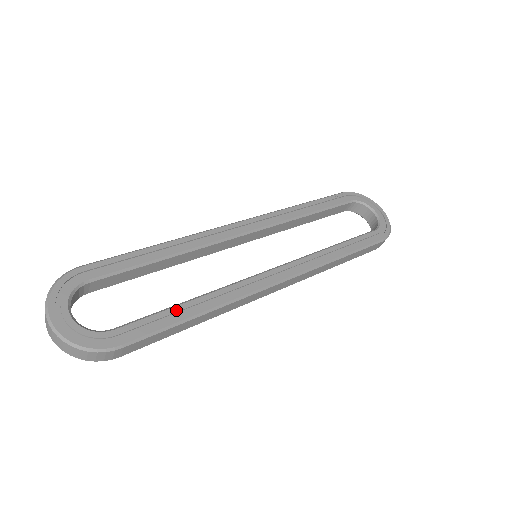
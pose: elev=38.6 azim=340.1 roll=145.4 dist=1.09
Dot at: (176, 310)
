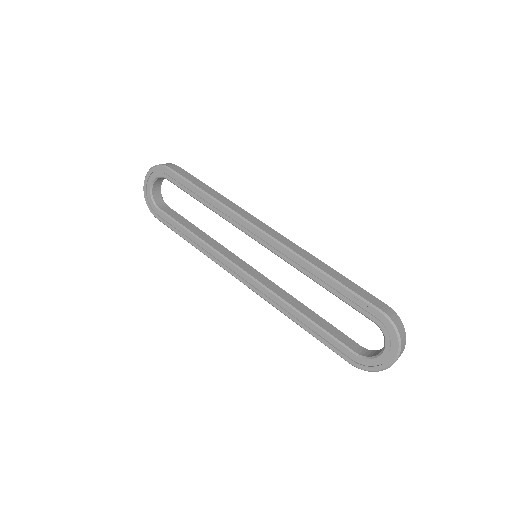
Dot at: (184, 231)
